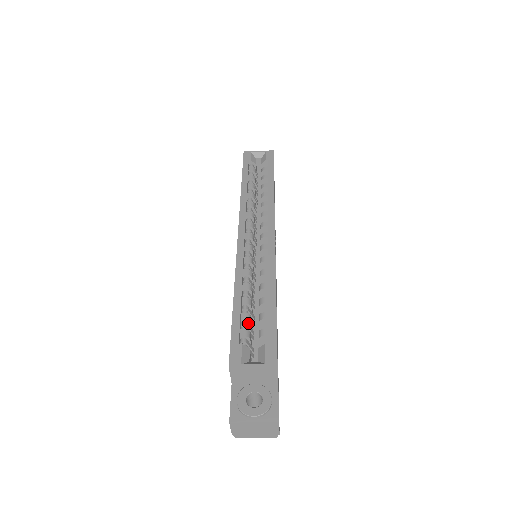
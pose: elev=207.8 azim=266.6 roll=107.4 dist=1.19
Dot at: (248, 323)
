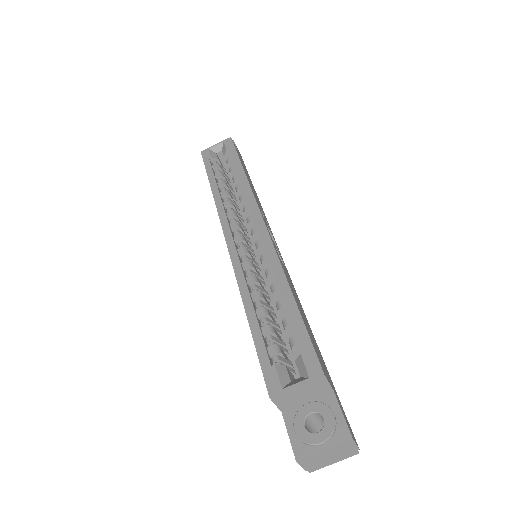
Dot at: (273, 336)
